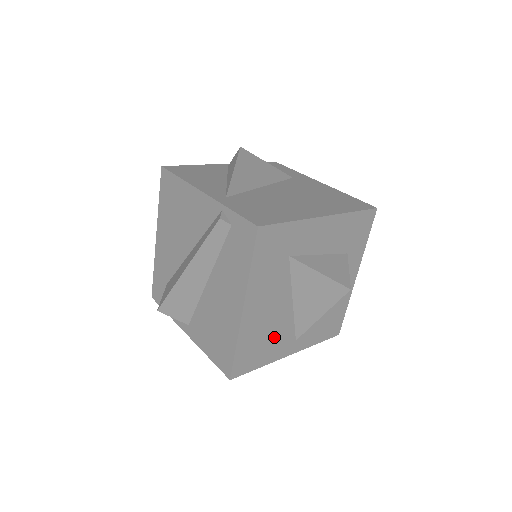
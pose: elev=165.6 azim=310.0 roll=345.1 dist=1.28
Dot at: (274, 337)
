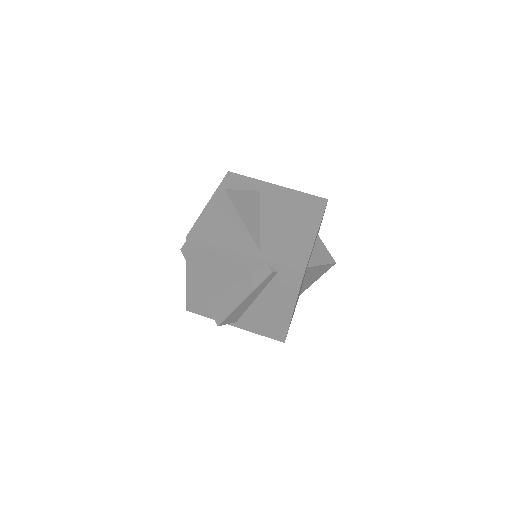
Dot at: occluded
